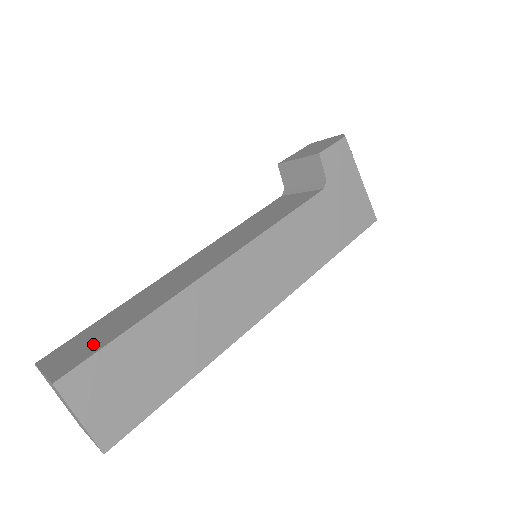
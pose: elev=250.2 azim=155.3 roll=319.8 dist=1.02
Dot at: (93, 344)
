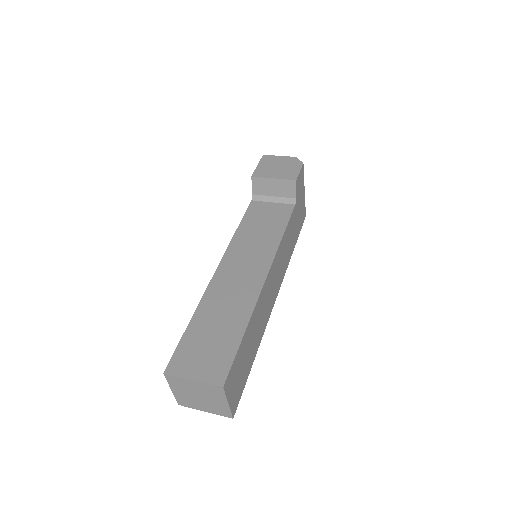
Dot at: (219, 352)
